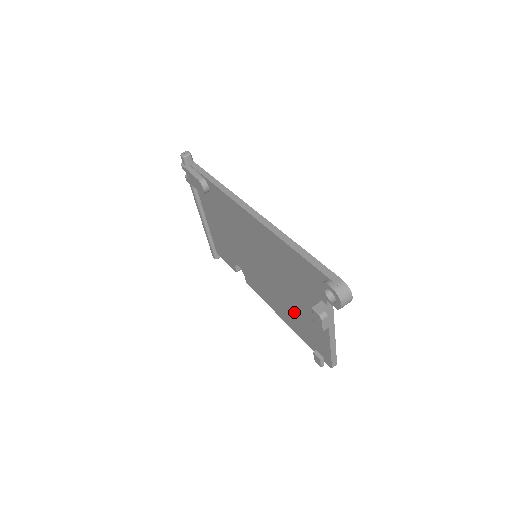
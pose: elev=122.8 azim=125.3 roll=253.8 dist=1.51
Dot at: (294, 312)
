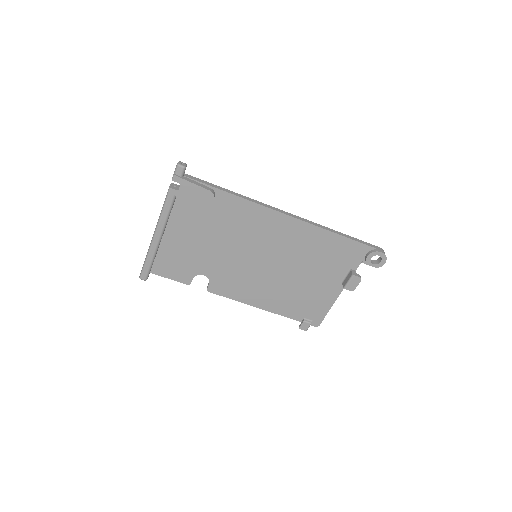
Dot at: (293, 293)
